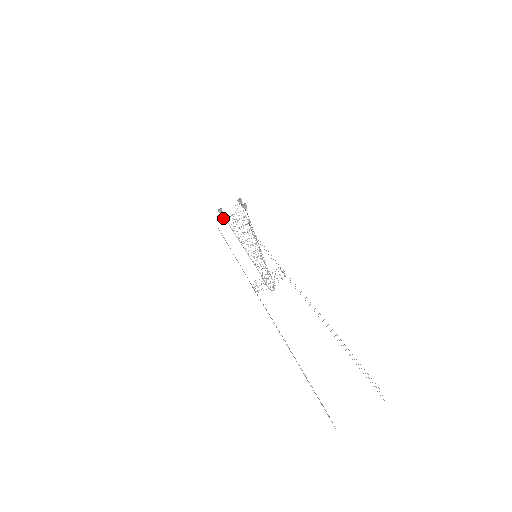
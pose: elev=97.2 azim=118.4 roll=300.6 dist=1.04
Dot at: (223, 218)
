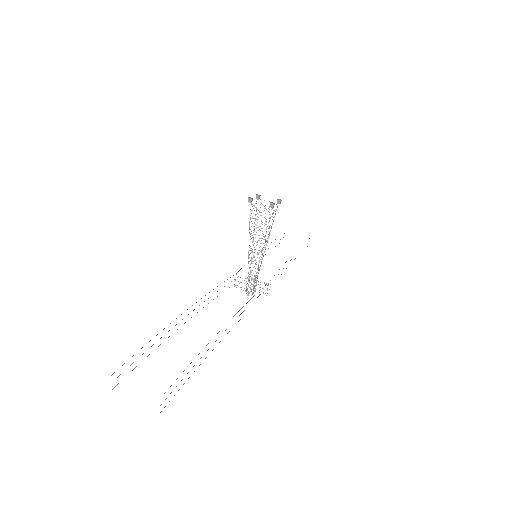
Dot at: (248, 200)
